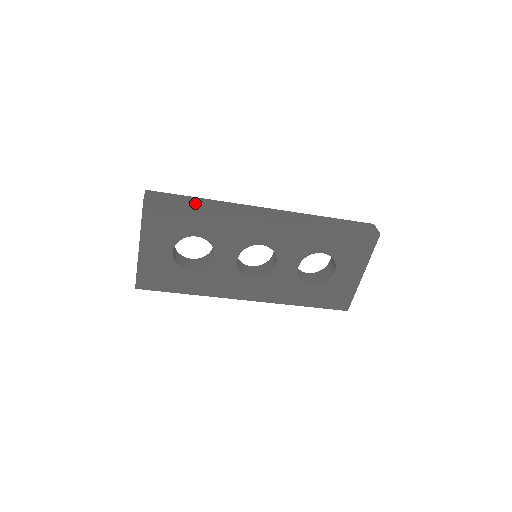
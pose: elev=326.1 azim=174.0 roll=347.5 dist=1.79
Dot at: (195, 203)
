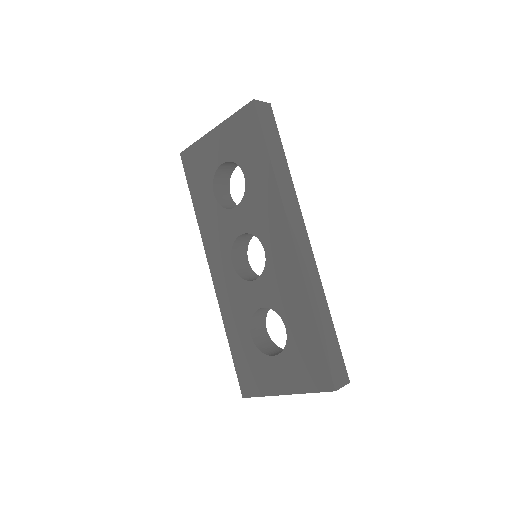
Dot at: (275, 154)
